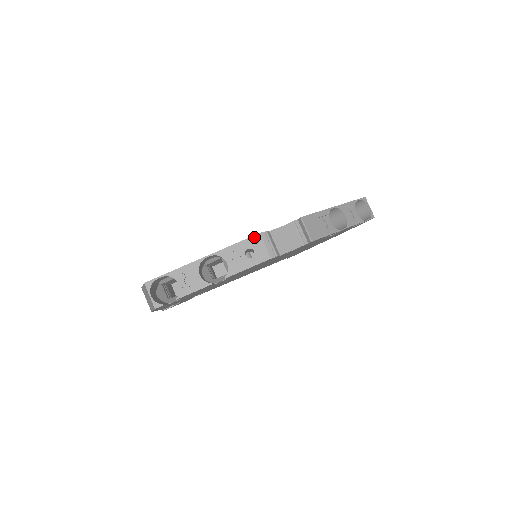
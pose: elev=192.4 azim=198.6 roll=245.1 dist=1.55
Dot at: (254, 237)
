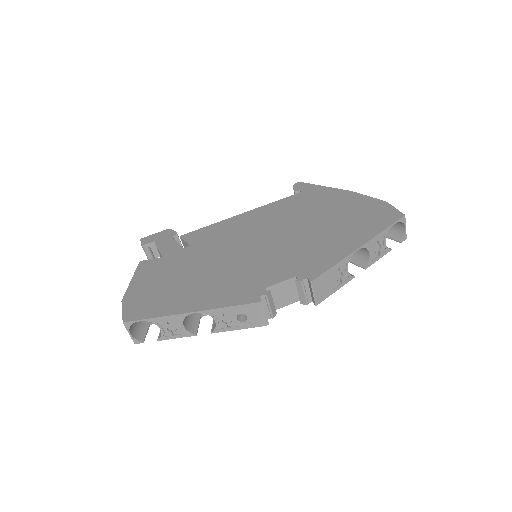
Dot at: (250, 305)
